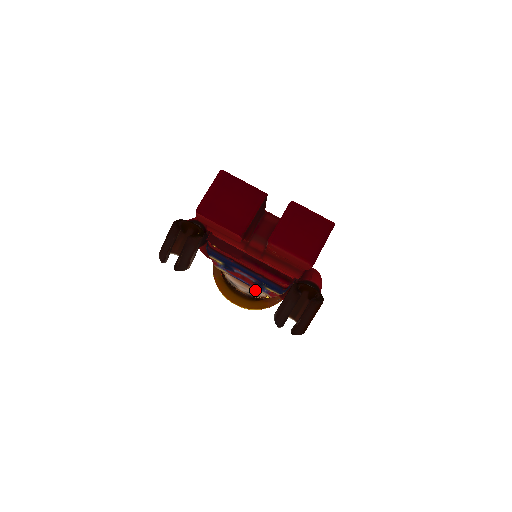
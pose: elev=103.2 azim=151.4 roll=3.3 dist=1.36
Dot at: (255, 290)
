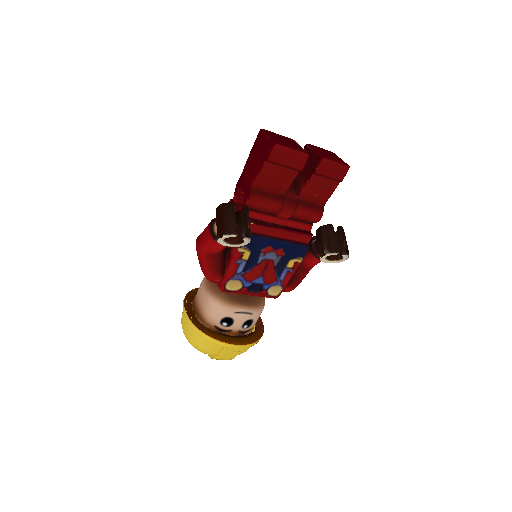
Dot at: (256, 308)
